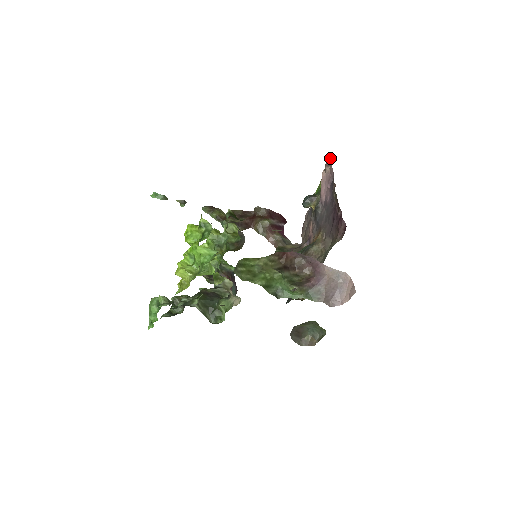
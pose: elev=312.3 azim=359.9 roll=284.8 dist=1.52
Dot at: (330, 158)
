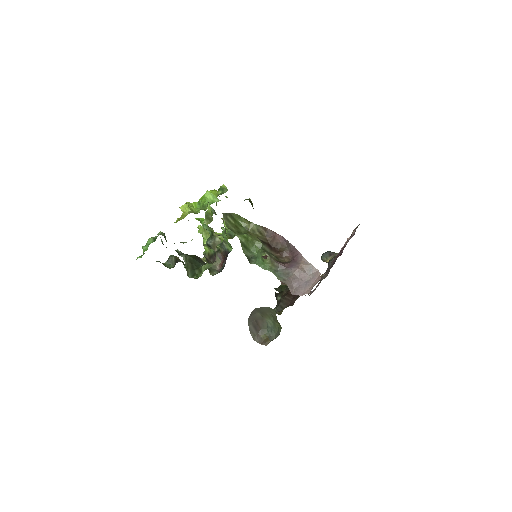
Dot at: (359, 224)
